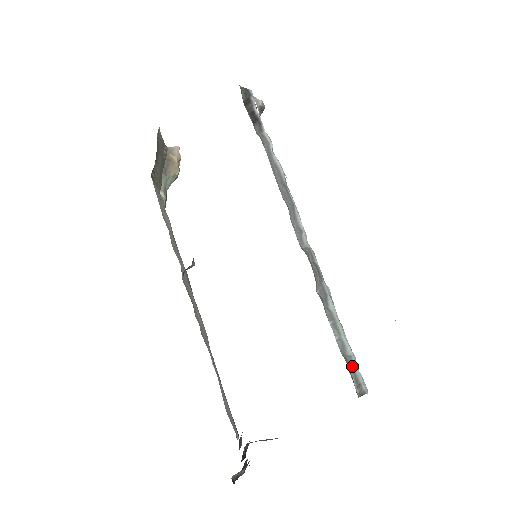
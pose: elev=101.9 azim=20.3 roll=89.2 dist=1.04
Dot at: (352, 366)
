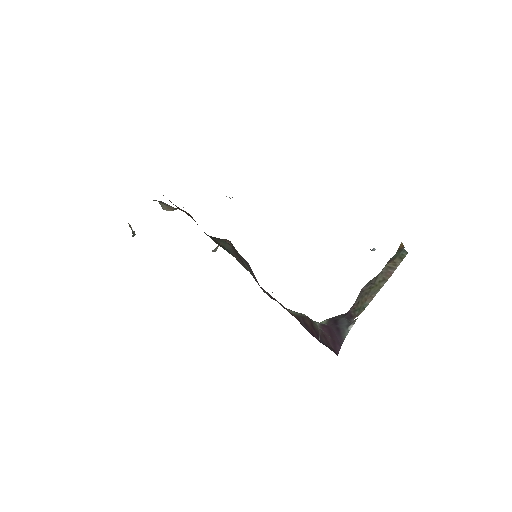
Dot at: occluded
